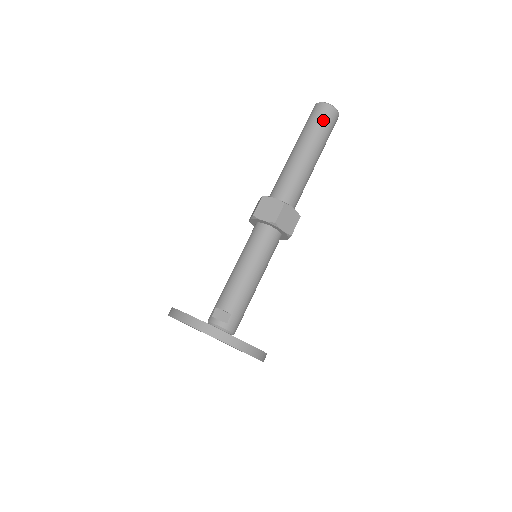
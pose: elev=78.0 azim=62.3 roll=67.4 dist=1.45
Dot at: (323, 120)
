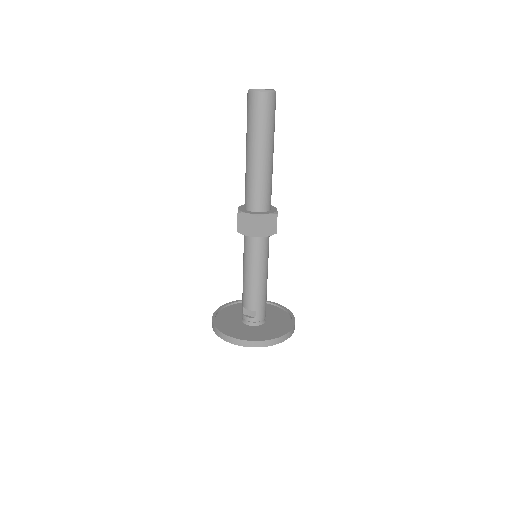
Dot at: (260, 113)
